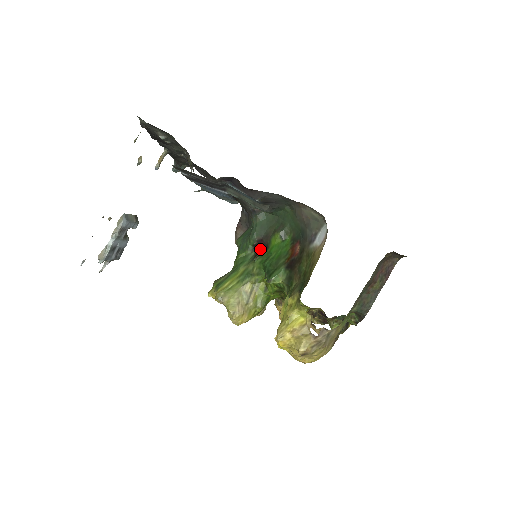
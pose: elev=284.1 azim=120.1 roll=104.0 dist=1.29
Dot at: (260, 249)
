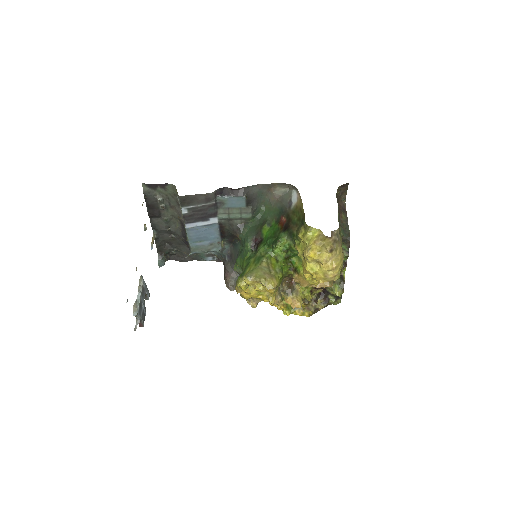
Dot at: (257, 244)
